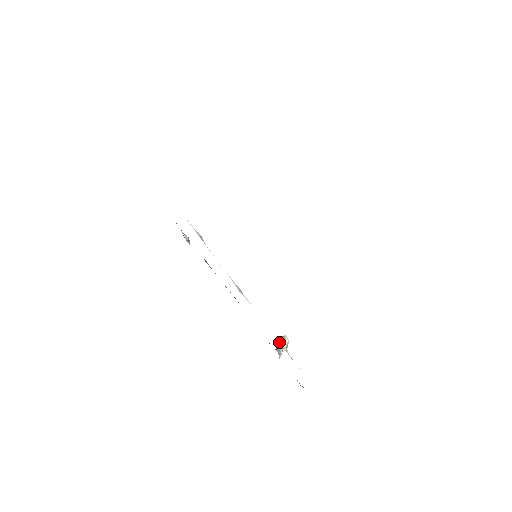
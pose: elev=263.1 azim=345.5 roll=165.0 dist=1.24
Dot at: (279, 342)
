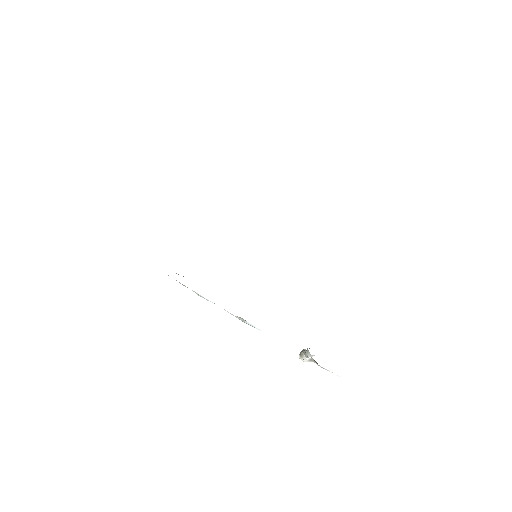
Dot at: (304, 351)
